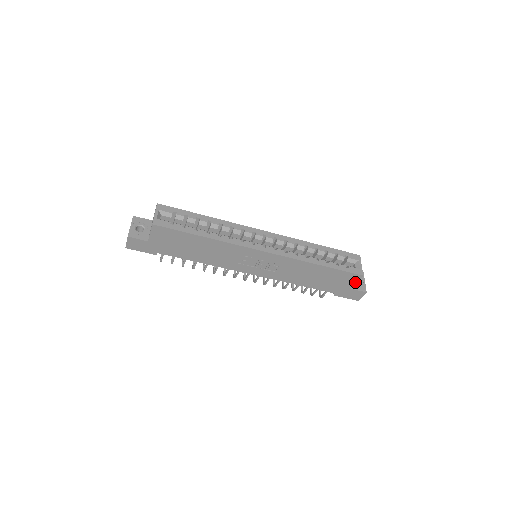
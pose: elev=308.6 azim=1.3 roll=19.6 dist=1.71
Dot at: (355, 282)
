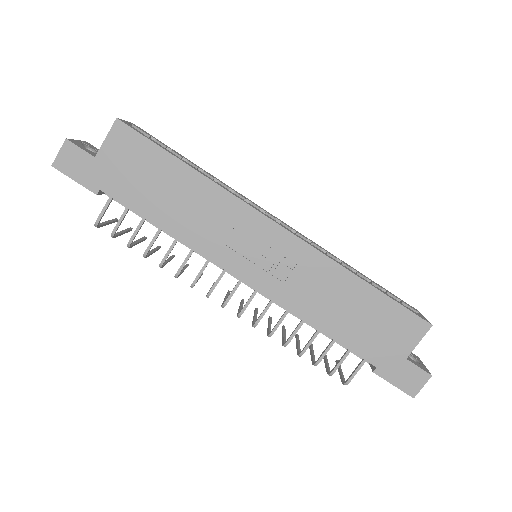
Dot at: (416, 341)
